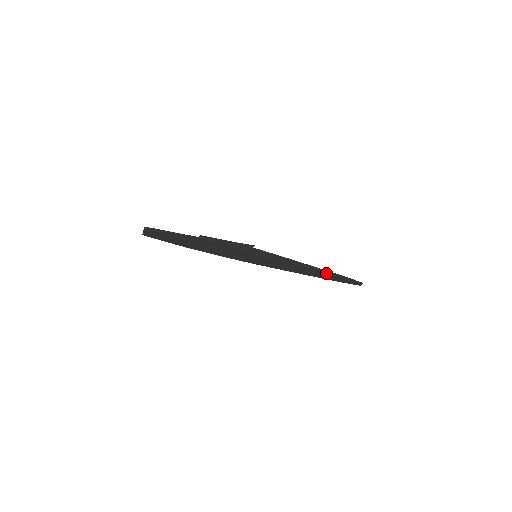
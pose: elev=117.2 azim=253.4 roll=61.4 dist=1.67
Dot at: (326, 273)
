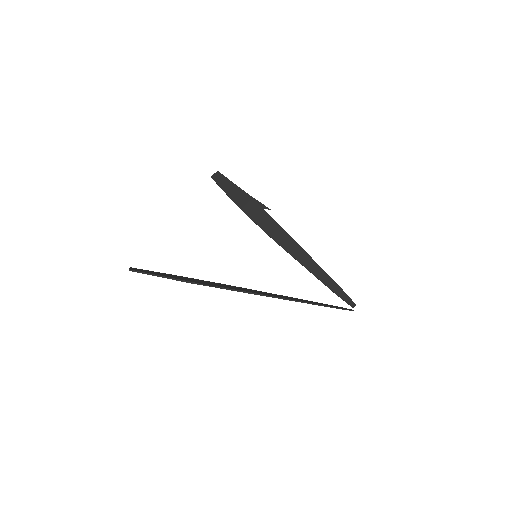
Dot at: occluded
